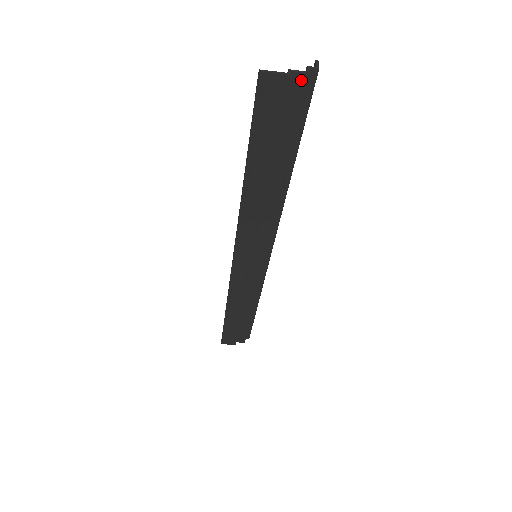
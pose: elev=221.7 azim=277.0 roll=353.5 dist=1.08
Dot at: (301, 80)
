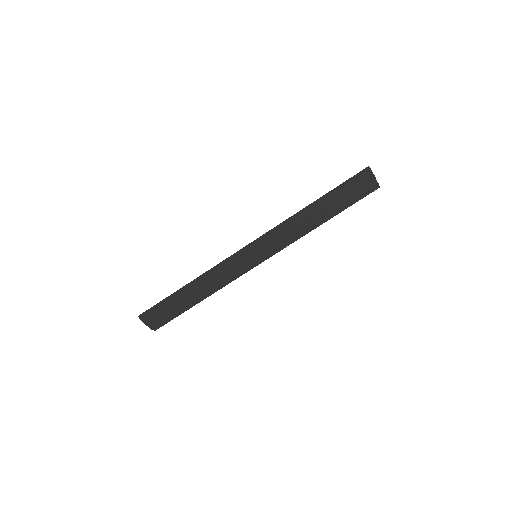
Dot at: (374, 184)
